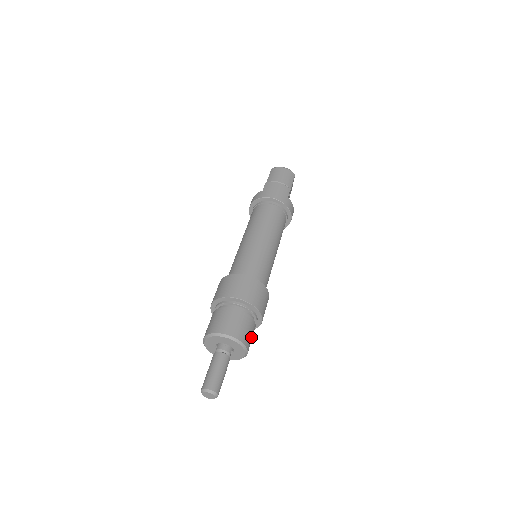
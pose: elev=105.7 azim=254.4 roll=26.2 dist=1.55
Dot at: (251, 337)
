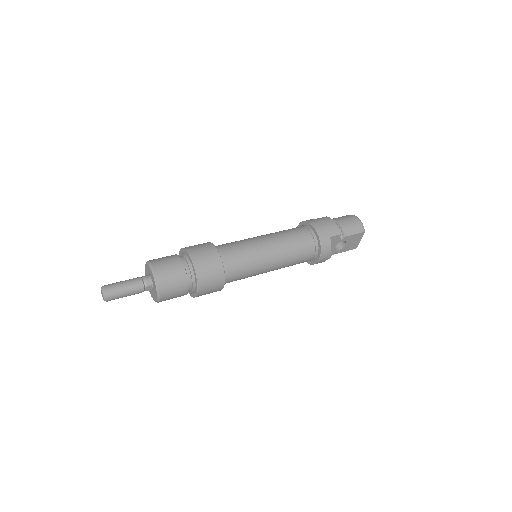
Dot at: (174, 290)
